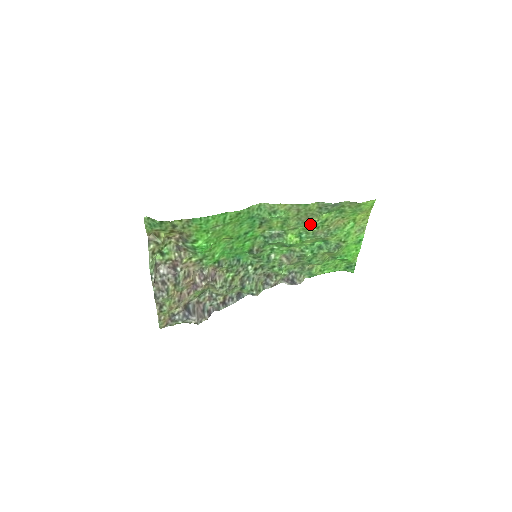
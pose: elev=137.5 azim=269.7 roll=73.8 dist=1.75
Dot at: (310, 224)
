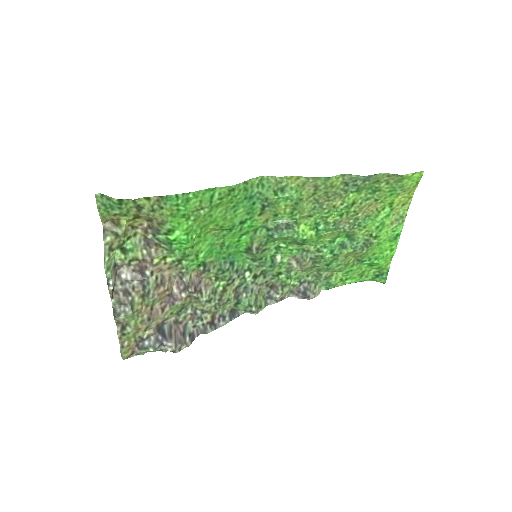
Dot at: (331, 209)
